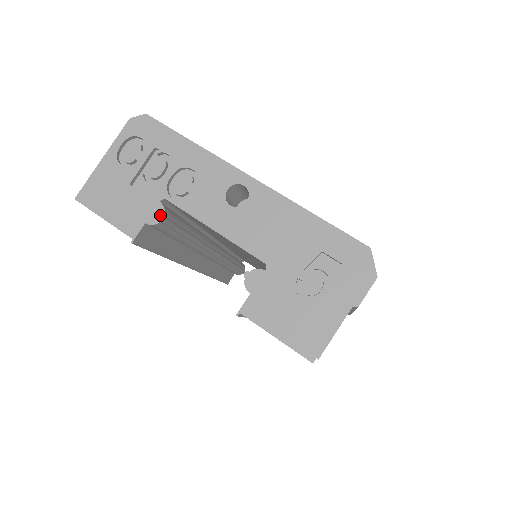
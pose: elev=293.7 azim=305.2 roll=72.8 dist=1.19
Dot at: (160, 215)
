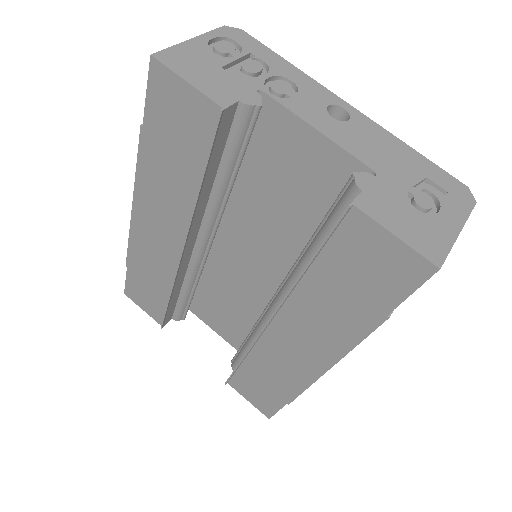
Dot at: (257, 100)
